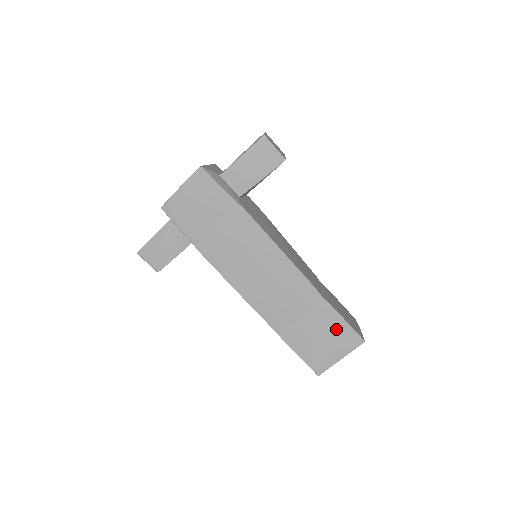
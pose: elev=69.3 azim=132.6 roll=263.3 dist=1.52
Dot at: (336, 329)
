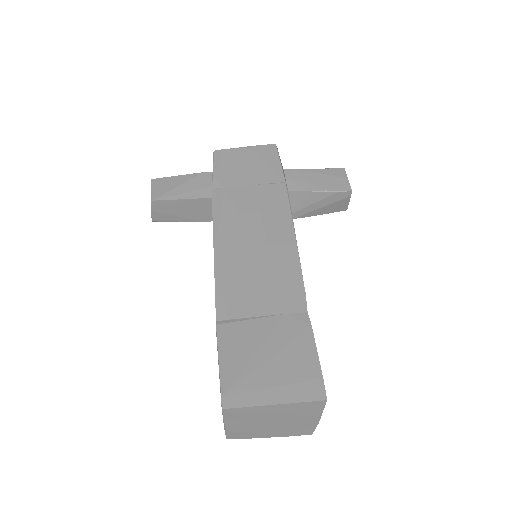
Dot at: (297, 356)
